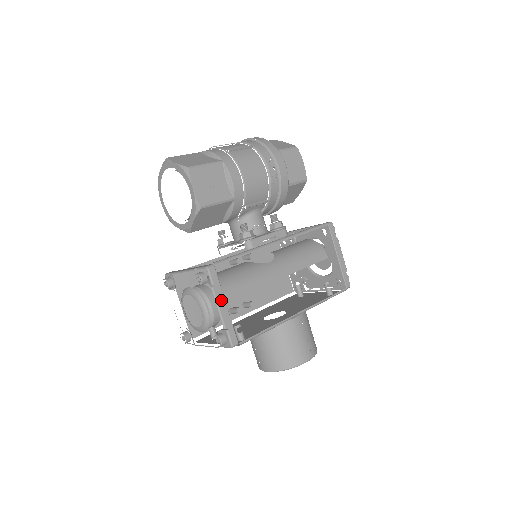
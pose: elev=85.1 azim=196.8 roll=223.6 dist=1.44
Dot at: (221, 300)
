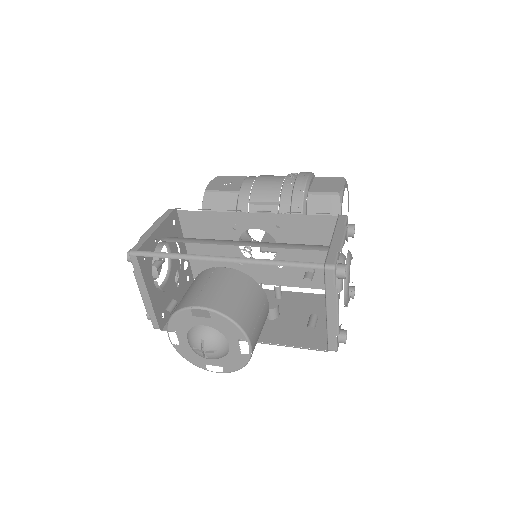
Dot at: (156, 226)
